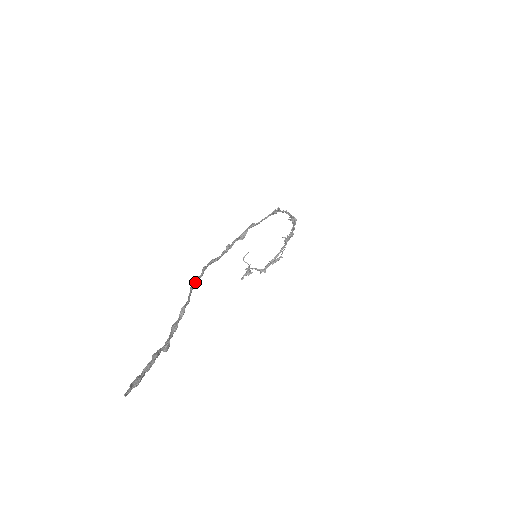
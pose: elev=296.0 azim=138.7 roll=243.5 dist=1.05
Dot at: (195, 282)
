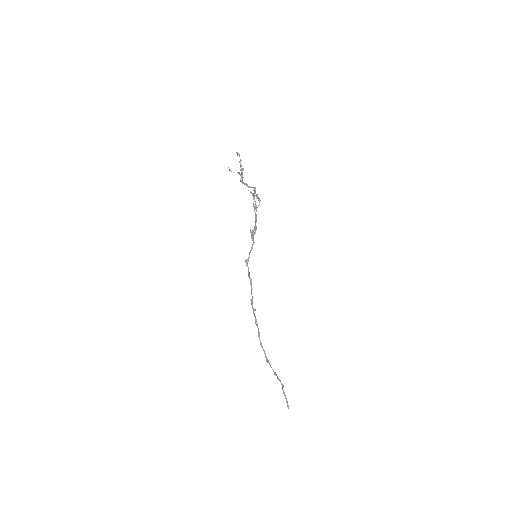
Dot at: (267, 361)
